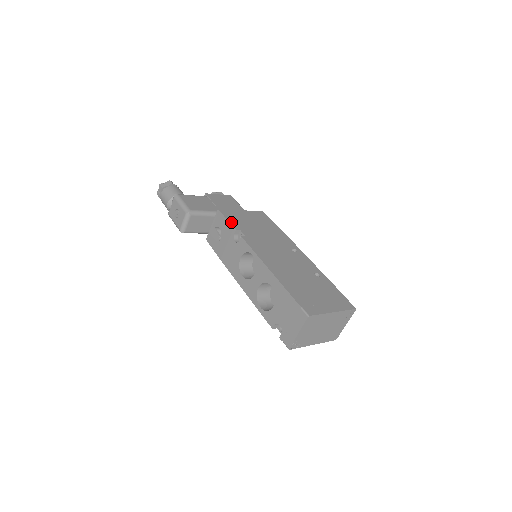
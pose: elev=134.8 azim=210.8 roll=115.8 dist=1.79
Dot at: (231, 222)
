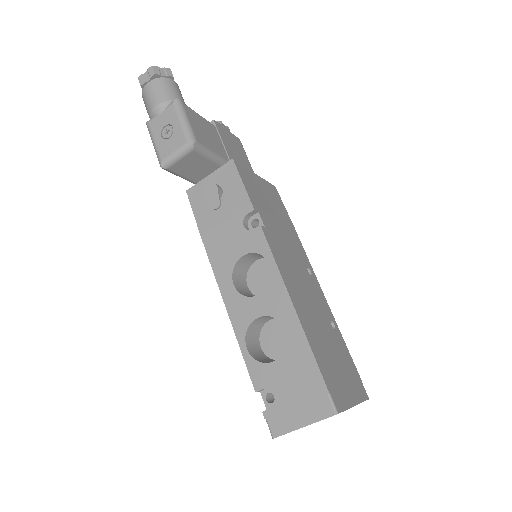
Dot at: (248, 192)
